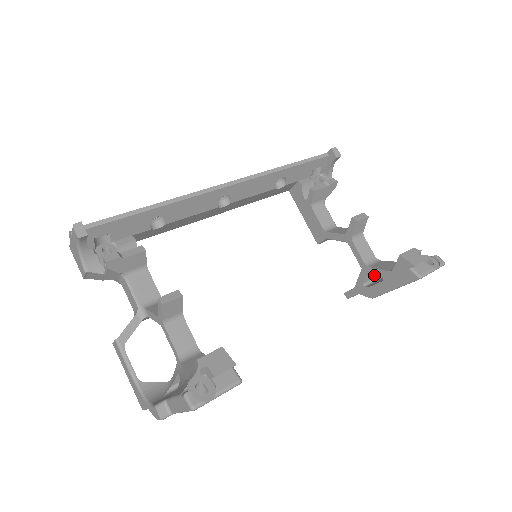
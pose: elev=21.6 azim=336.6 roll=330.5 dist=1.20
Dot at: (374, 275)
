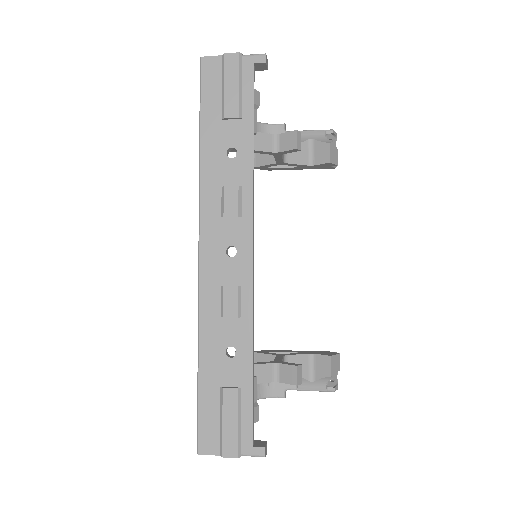
Dot at: occluded
